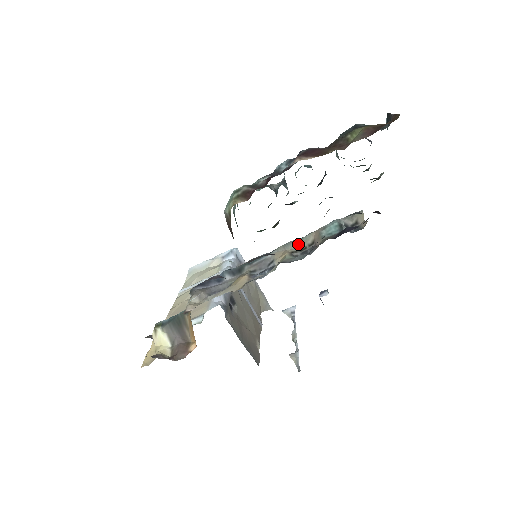
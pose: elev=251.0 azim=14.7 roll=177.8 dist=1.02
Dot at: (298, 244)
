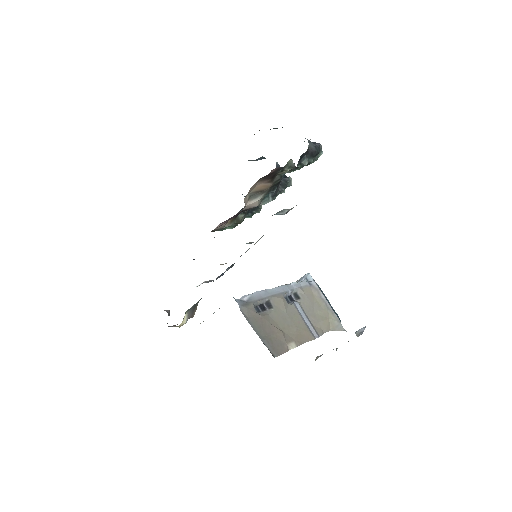
Dot at: occluded
